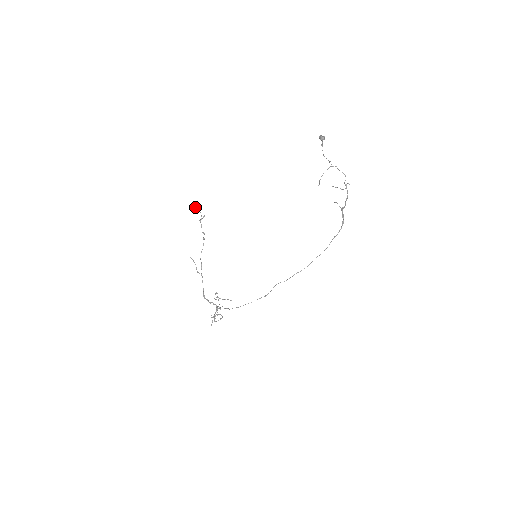
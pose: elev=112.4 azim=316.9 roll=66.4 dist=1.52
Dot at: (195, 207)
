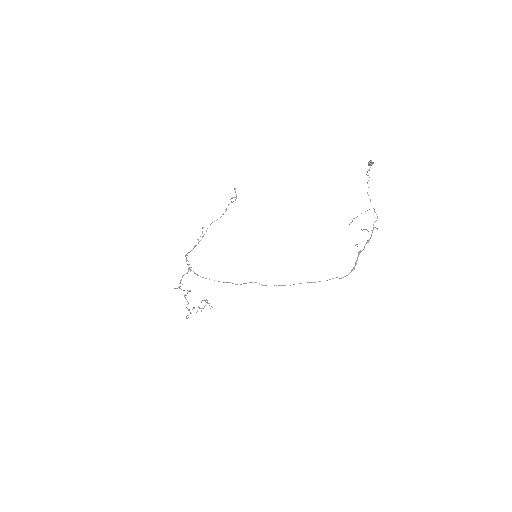
Dot at: (235, 188)
